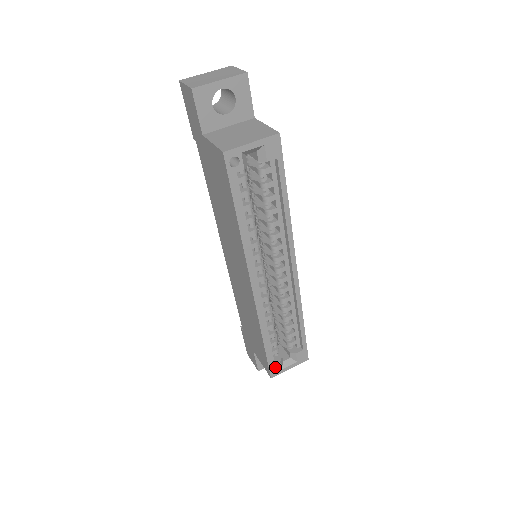
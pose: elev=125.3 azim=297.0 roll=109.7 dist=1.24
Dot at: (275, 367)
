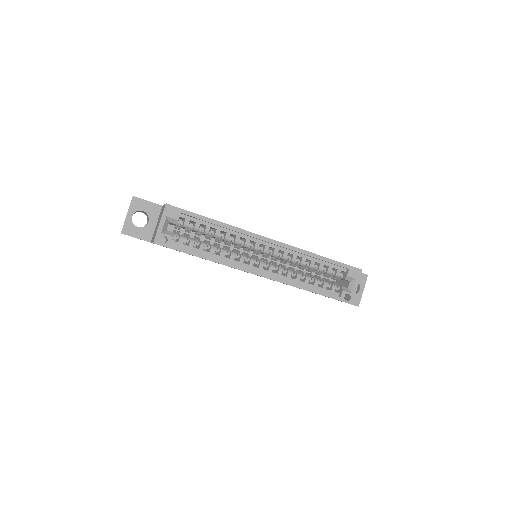
Dot at: (348, 296)
